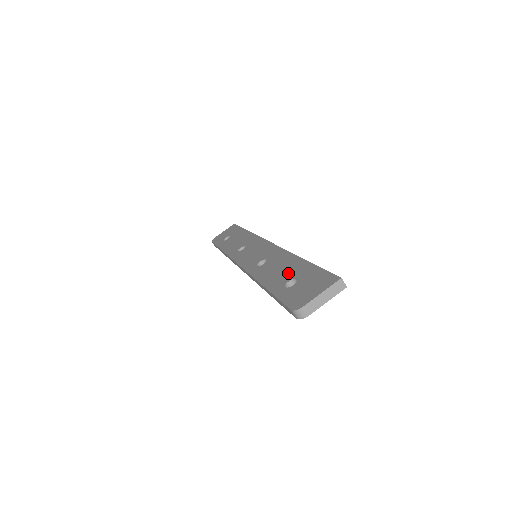
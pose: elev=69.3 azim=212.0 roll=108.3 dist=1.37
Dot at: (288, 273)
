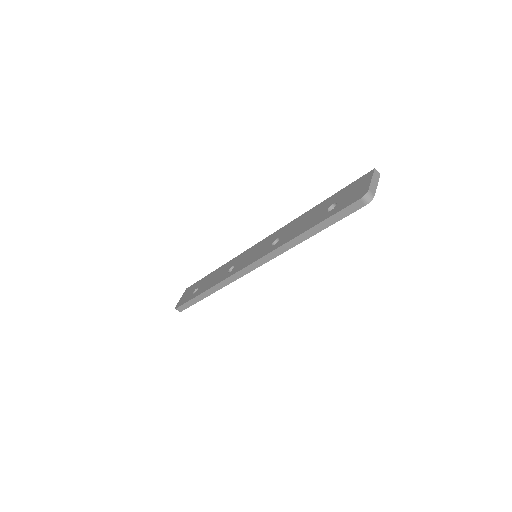
Dot at: (318, 212)
